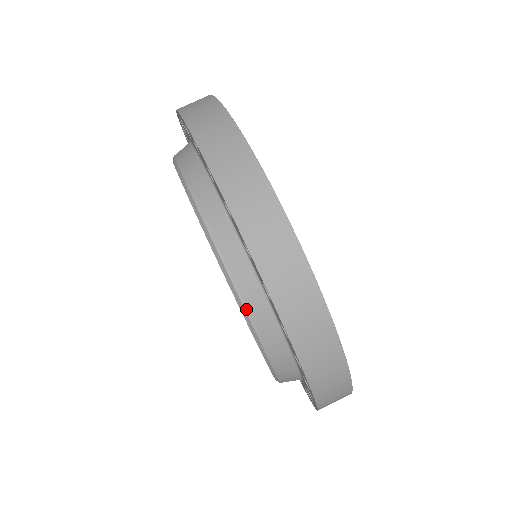
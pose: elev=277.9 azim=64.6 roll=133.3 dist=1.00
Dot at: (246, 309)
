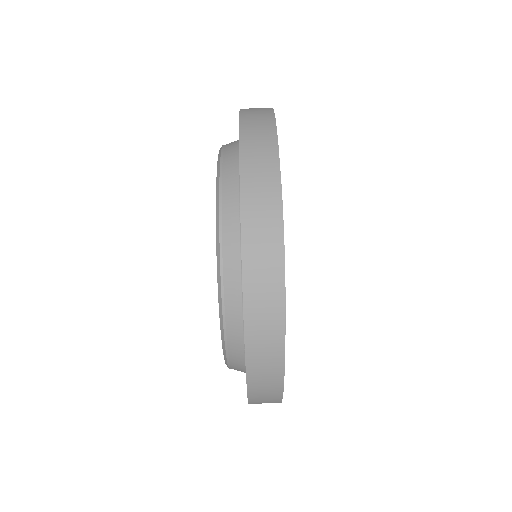
Dot at: (221, 162)
